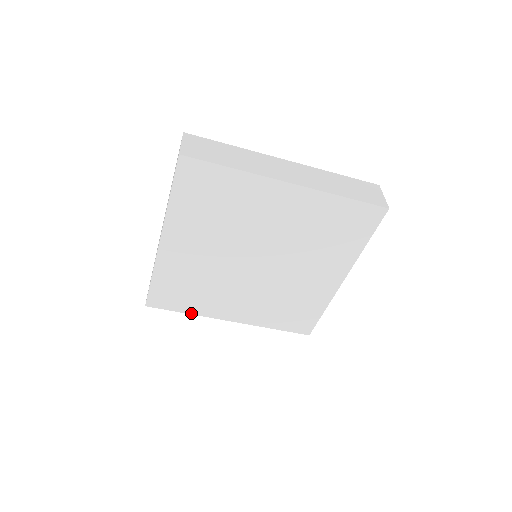
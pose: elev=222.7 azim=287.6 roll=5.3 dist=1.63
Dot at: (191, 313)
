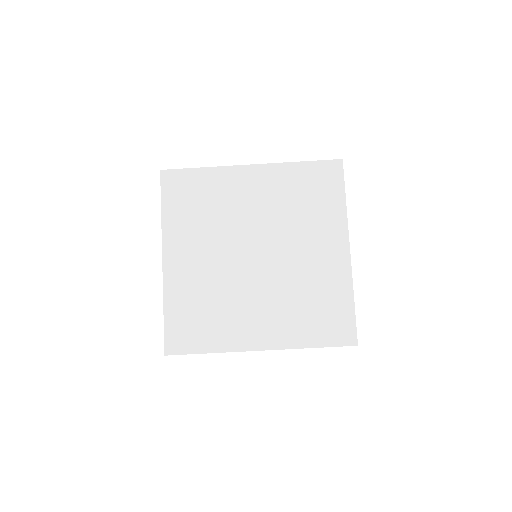
Dot at: (215, 351)
